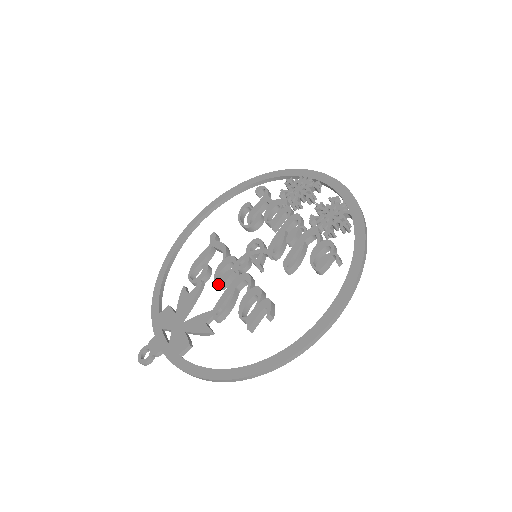
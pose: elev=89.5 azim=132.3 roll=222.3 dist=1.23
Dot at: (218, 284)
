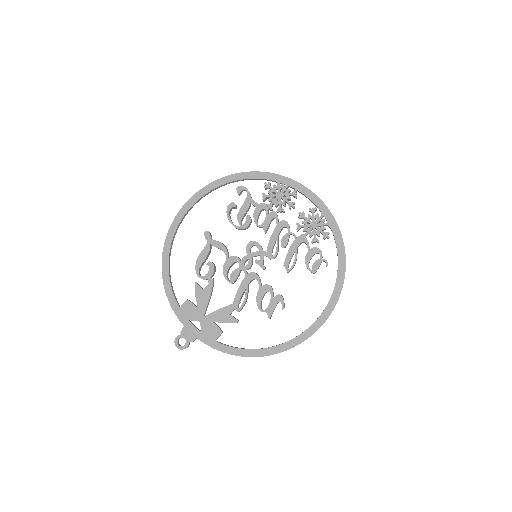
Dot at: (230, 282)
